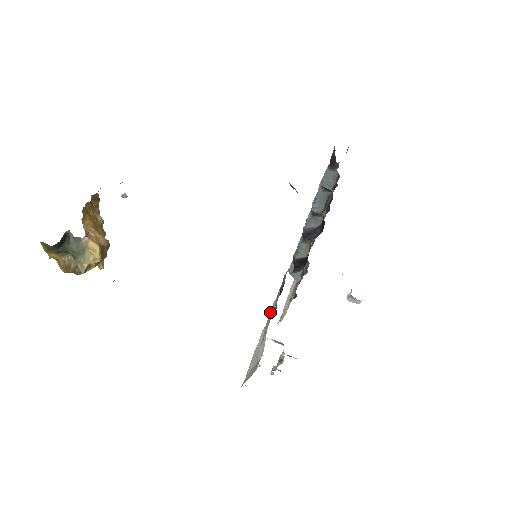
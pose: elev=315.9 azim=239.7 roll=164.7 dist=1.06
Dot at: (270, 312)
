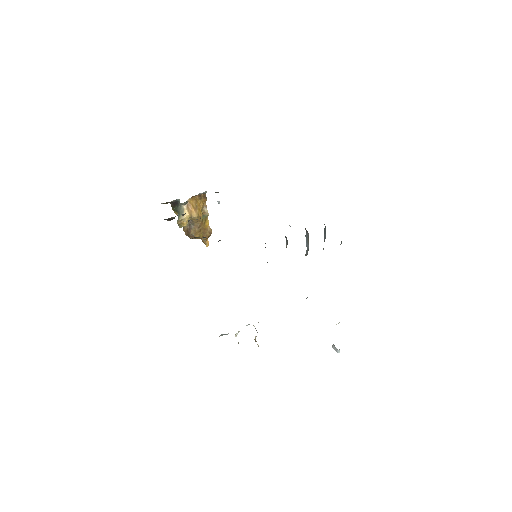
Dot at: occluded
